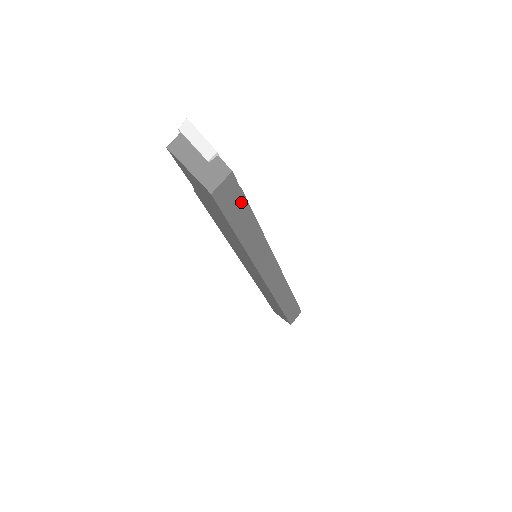
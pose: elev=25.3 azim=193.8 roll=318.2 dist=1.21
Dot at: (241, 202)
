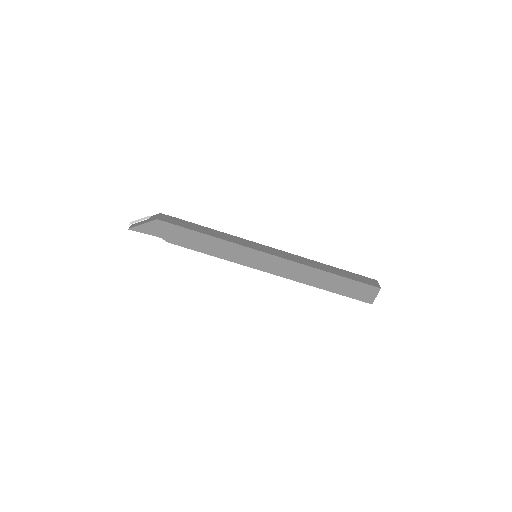
Dot at: (185, 222)
